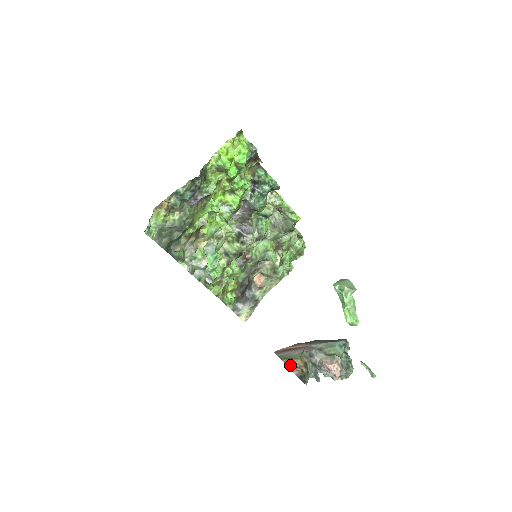
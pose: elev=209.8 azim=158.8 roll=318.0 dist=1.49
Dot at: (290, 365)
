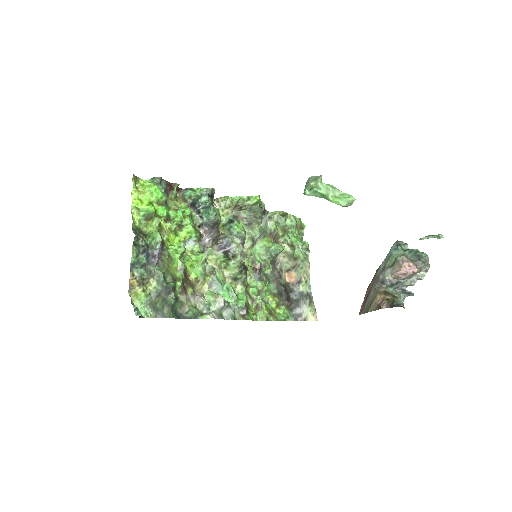
Dot at: (375, 307)
